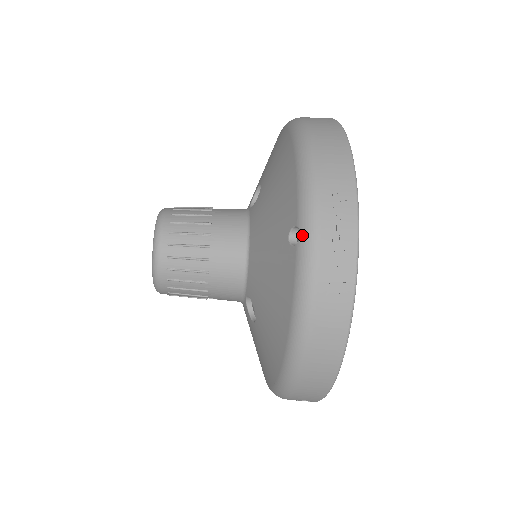
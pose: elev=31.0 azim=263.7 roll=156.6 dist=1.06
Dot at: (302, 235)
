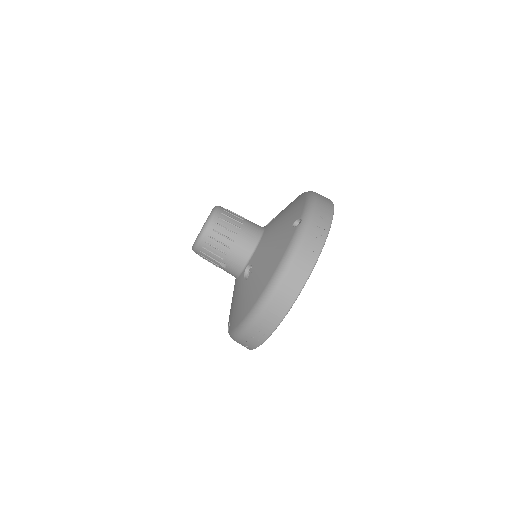
Dot at: (302, 221)
